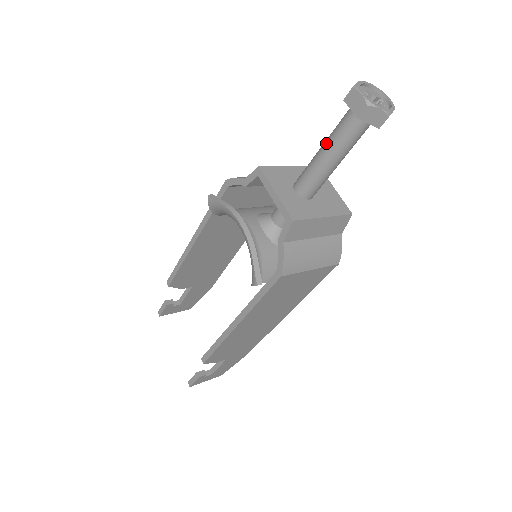
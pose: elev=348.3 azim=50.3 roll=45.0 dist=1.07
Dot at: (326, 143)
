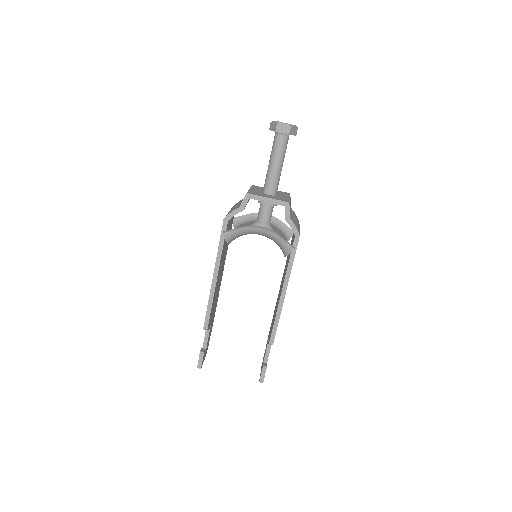
Dot at: (274, 159)
